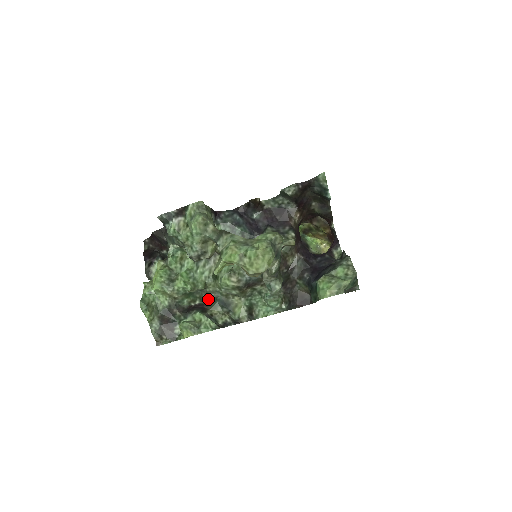
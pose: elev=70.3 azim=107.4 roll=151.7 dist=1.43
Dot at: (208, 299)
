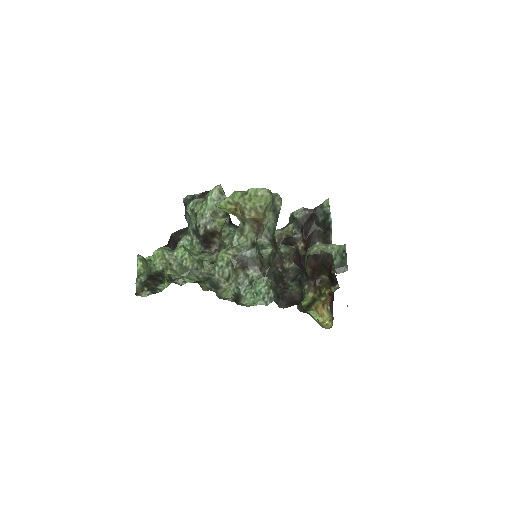
Dot at: (200, 279)
